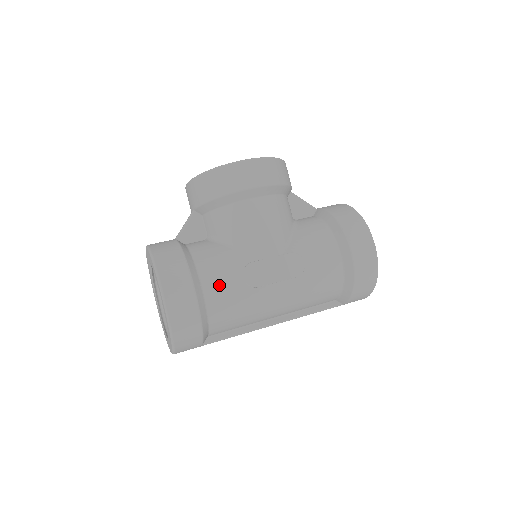
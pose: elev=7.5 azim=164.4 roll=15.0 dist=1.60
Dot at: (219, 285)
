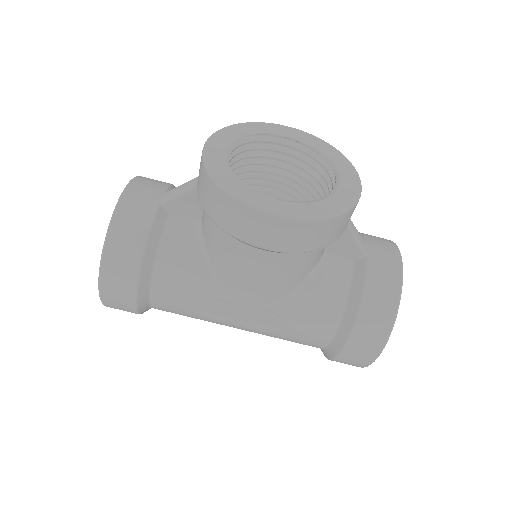
Dot at: (170, 300)
